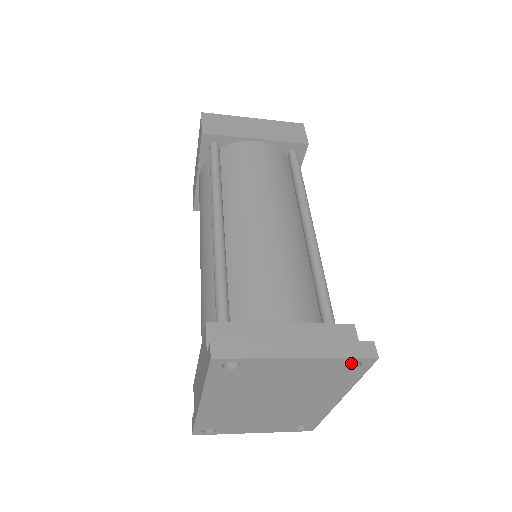
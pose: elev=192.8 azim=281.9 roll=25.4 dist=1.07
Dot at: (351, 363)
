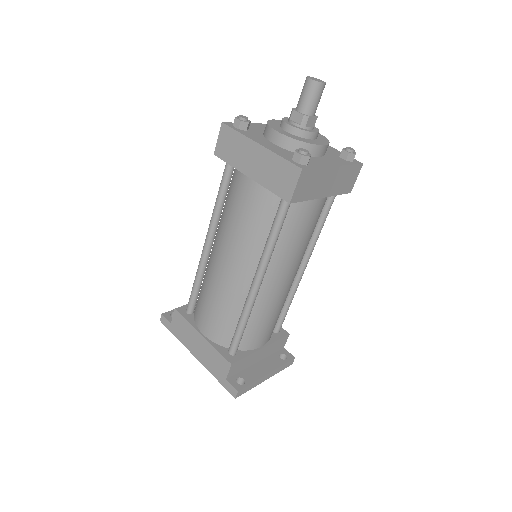
Dot at: occluded
